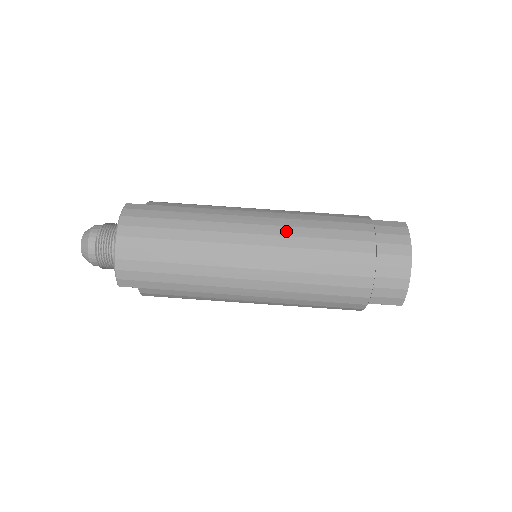
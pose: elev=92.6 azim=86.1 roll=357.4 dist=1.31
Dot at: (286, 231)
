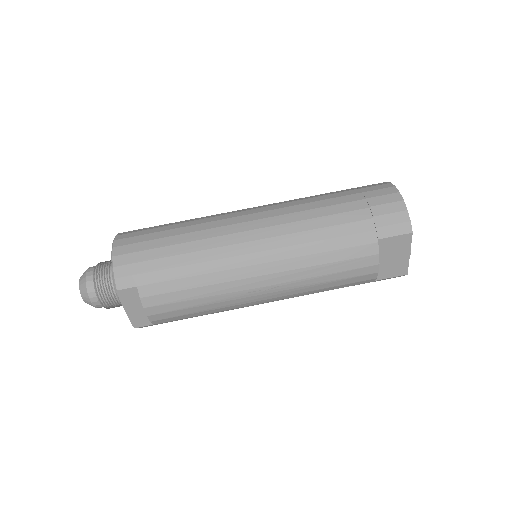
Dot at: (274, 204)
